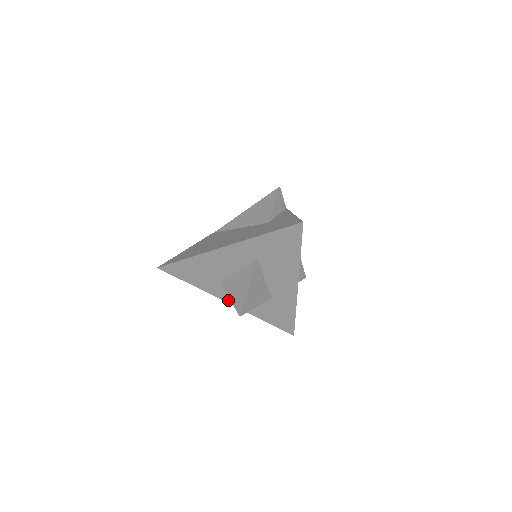
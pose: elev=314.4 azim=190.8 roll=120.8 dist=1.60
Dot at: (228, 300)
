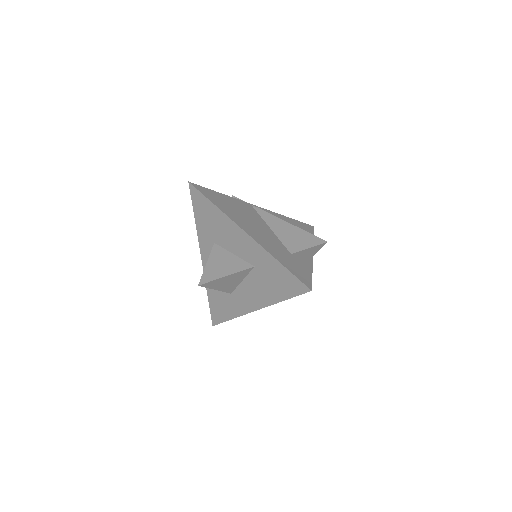
Dot at: (204, 257)
